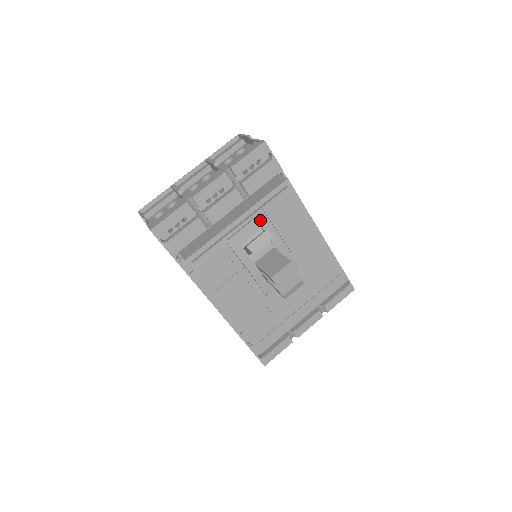
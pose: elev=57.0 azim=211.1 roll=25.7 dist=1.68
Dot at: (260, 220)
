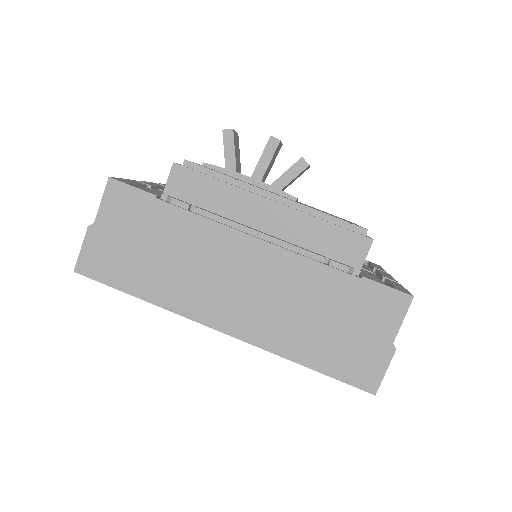
Dot at: occluded
